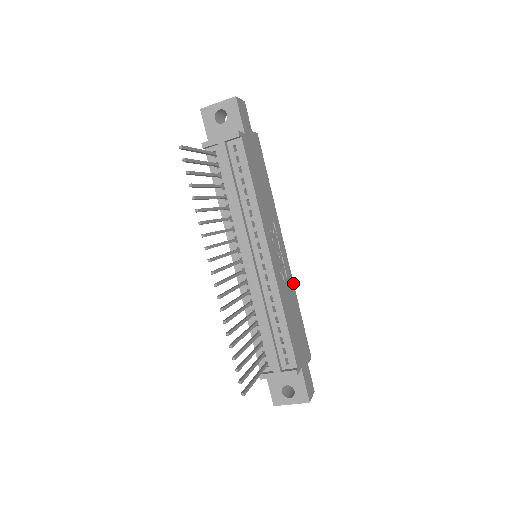
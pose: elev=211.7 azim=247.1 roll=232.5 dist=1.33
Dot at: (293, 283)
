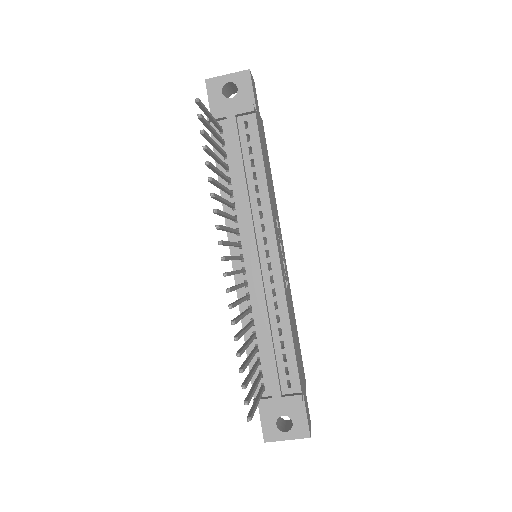
Dot at: occluded
